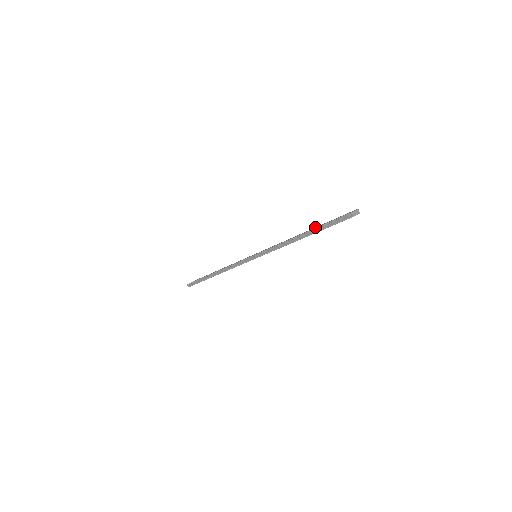
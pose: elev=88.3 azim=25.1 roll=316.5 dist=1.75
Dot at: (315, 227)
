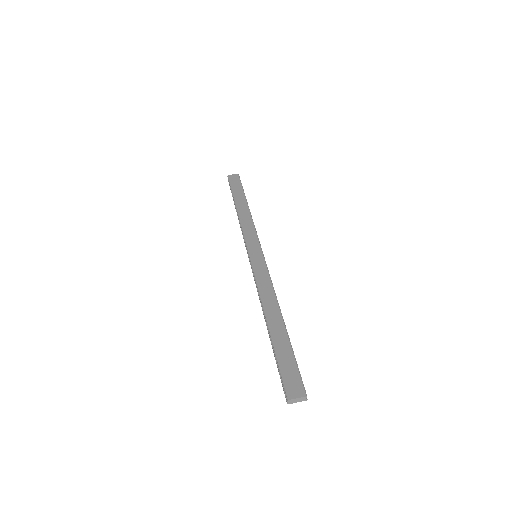
Dot at: (285, 332)
